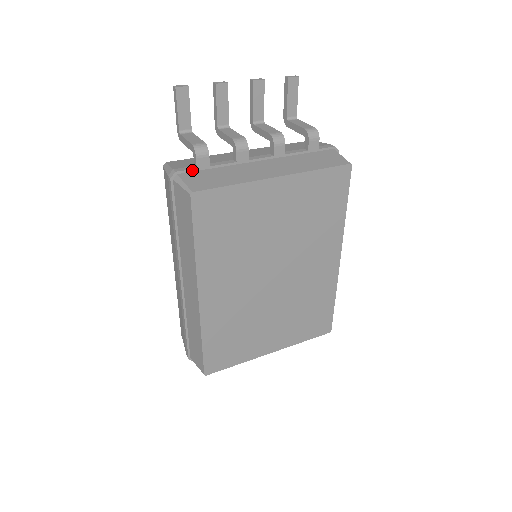
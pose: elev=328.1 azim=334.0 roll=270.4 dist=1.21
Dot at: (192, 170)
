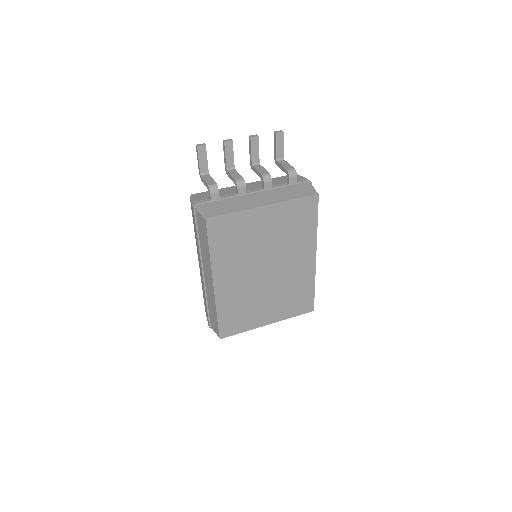
Dot at: (208, 202)
